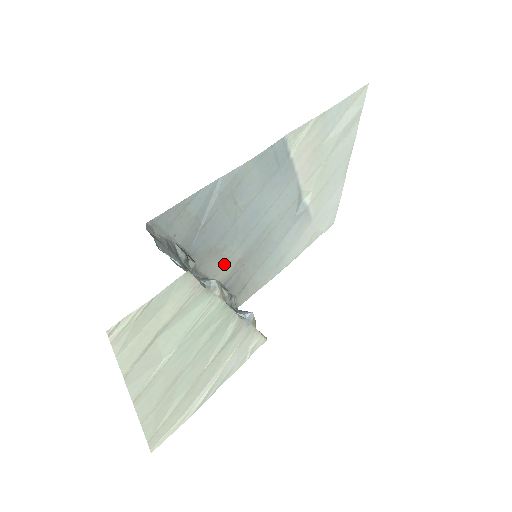
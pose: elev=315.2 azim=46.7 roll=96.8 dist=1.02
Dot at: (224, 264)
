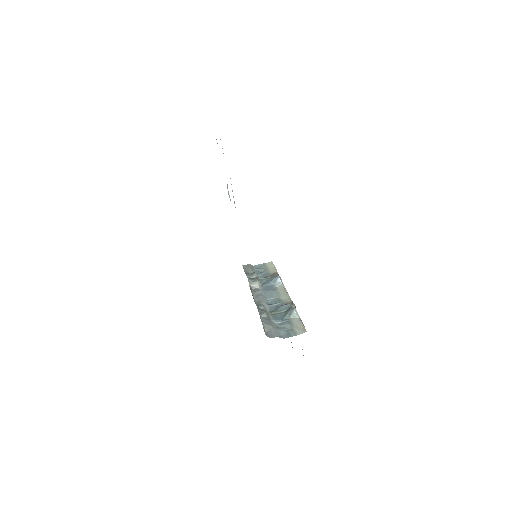
Dot at: occluded
